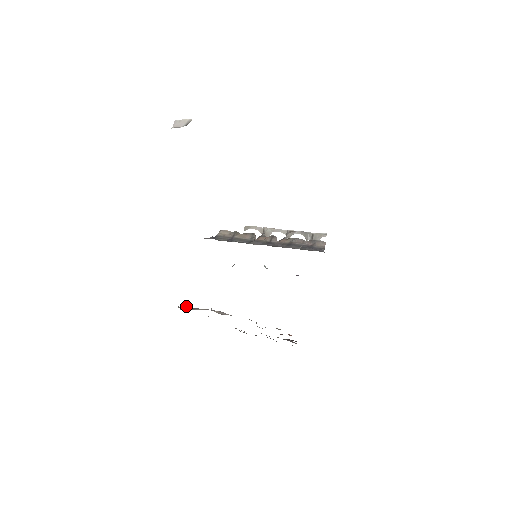
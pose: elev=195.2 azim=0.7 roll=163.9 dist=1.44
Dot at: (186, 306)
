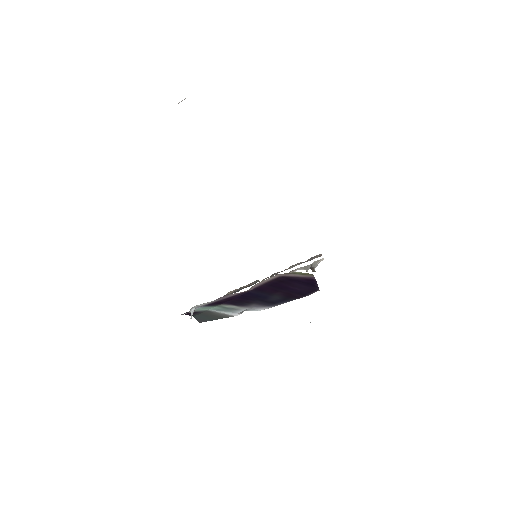
Dot at: occluded
